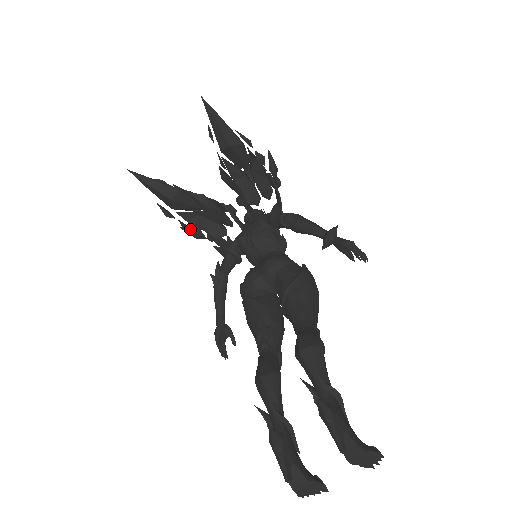
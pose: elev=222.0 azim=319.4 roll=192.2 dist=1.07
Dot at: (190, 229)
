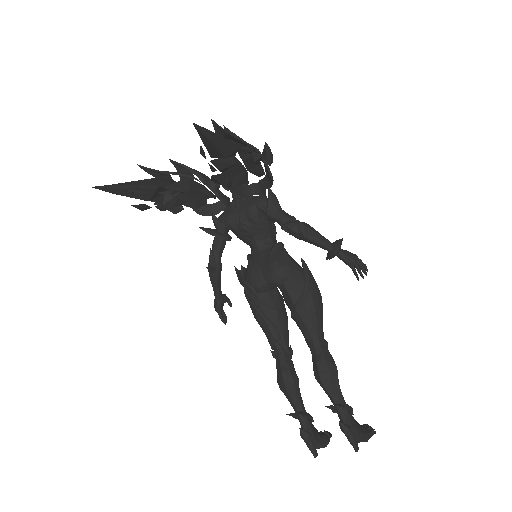
Dot at: occluded
